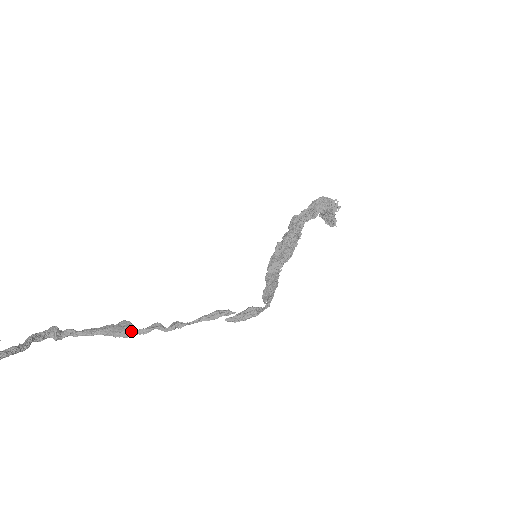
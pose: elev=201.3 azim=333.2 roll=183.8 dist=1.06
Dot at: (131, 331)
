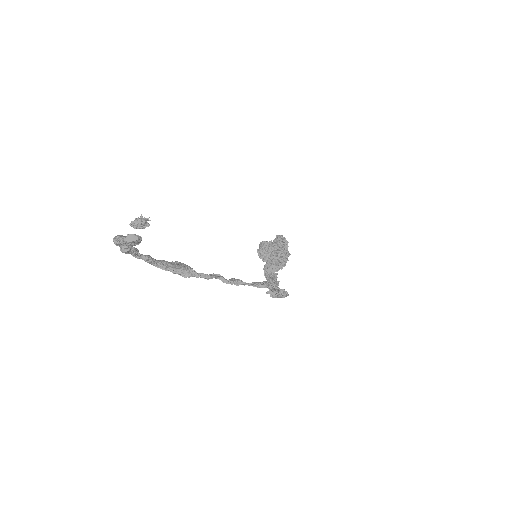
Dot at: (194, 272)
